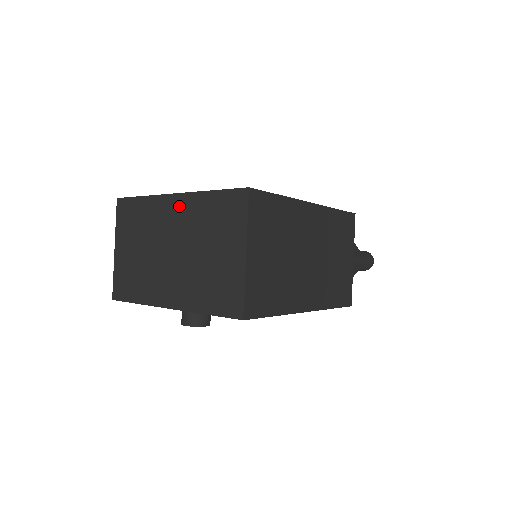
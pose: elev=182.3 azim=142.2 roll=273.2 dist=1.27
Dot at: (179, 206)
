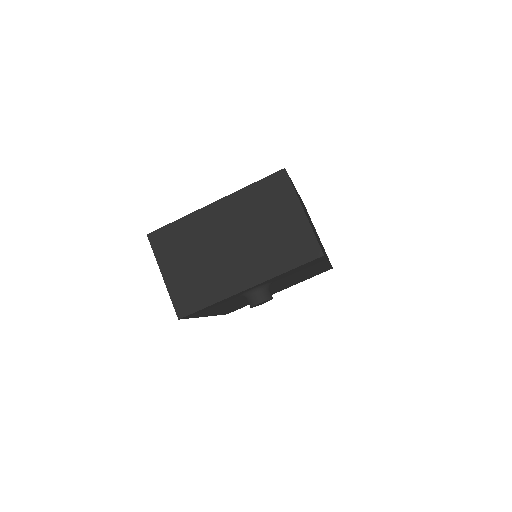
Dot at: (224, 209)
